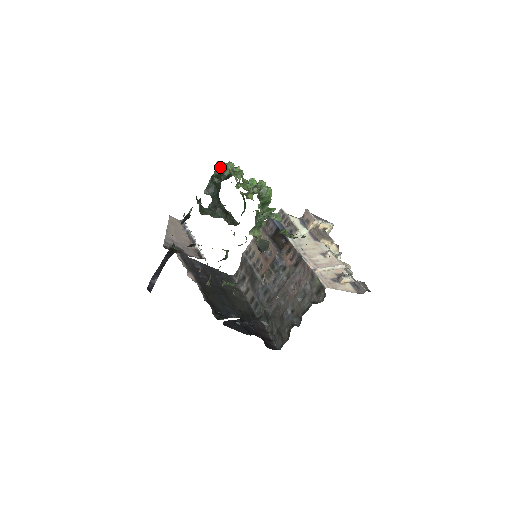
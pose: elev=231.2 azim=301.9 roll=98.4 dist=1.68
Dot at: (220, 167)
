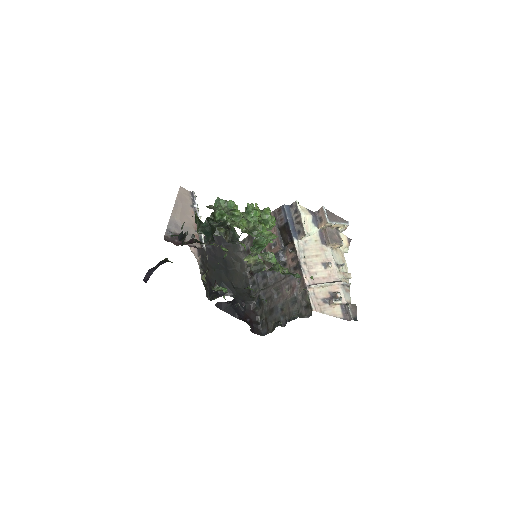
Dot at: (216, 213)
